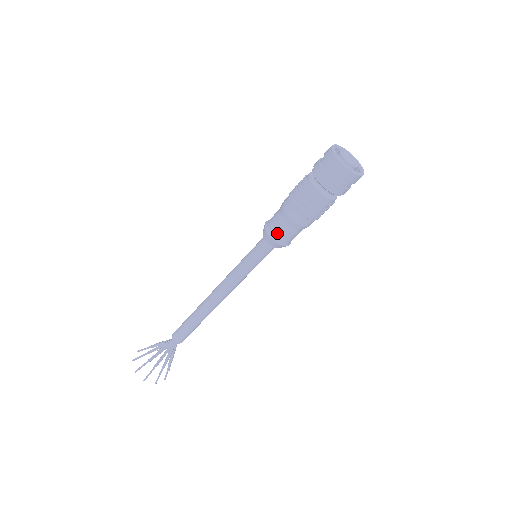
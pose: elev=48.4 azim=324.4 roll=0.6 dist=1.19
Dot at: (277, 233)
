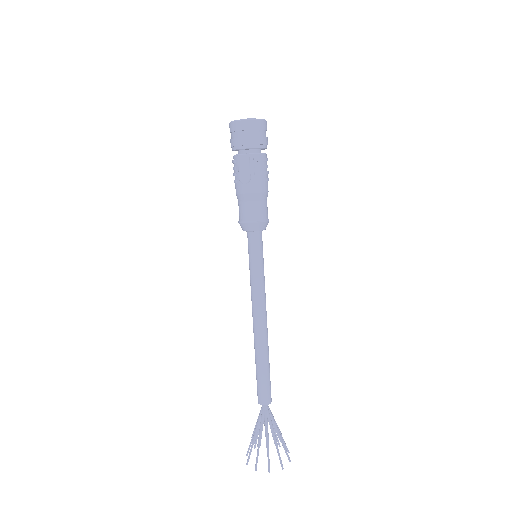
Dot at: (242, 215)
